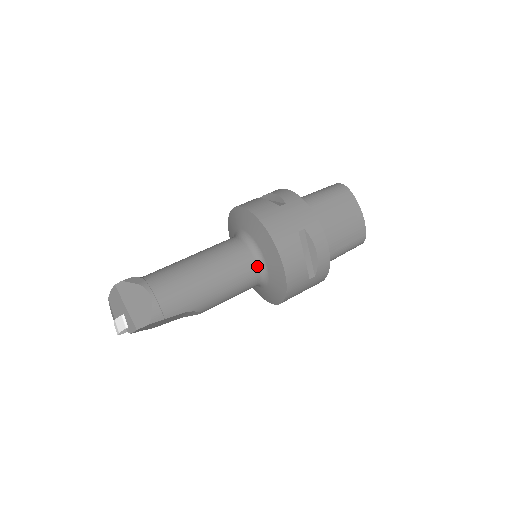
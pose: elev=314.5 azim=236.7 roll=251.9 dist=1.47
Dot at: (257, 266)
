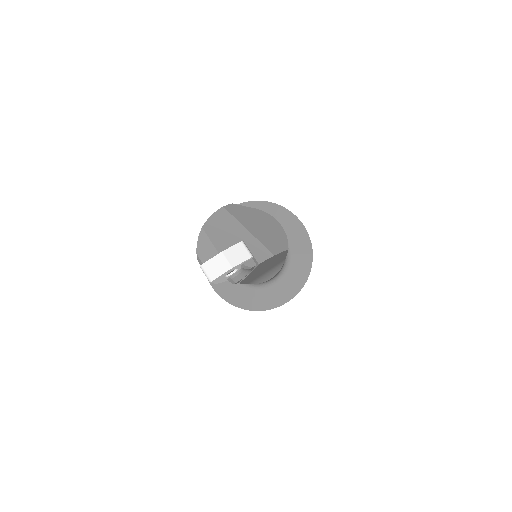
Dot at: occluded
